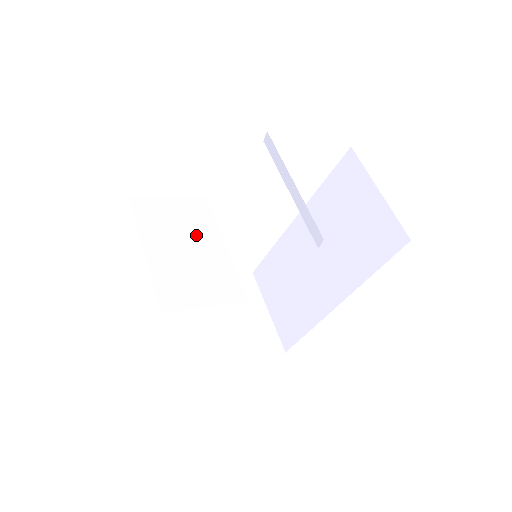
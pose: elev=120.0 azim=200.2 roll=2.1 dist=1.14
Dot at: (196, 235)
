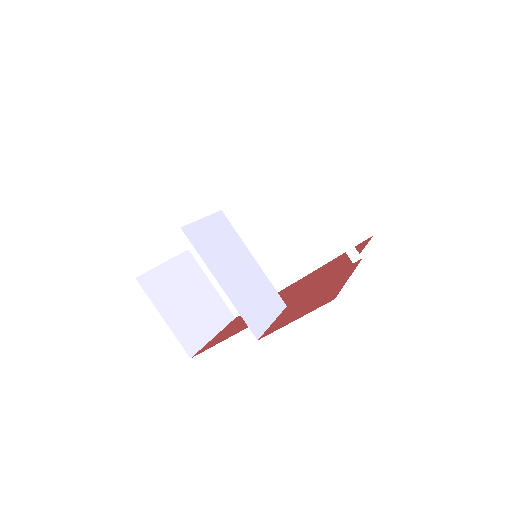
Dot at: (236, 255)
